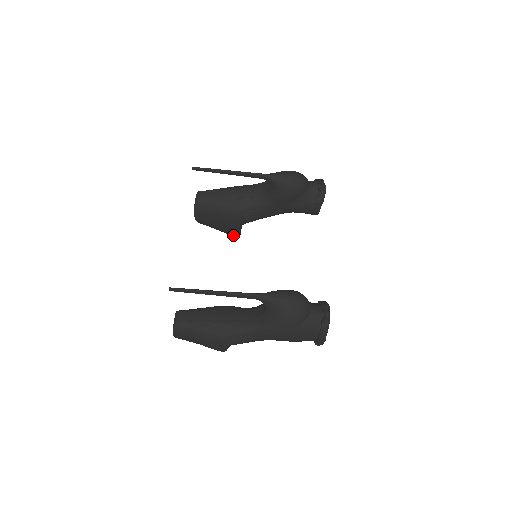
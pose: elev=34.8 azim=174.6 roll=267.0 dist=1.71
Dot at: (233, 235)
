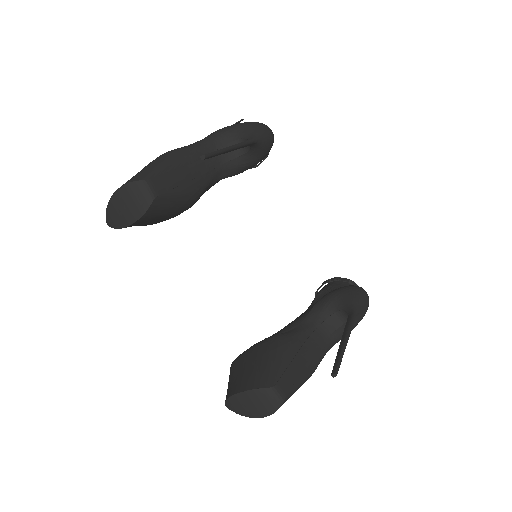
Dot at: occluded
